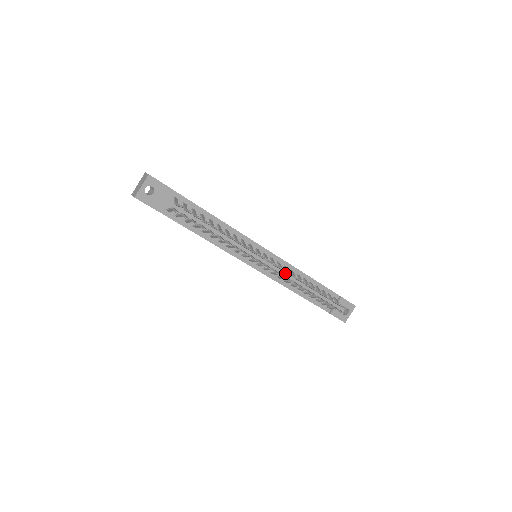
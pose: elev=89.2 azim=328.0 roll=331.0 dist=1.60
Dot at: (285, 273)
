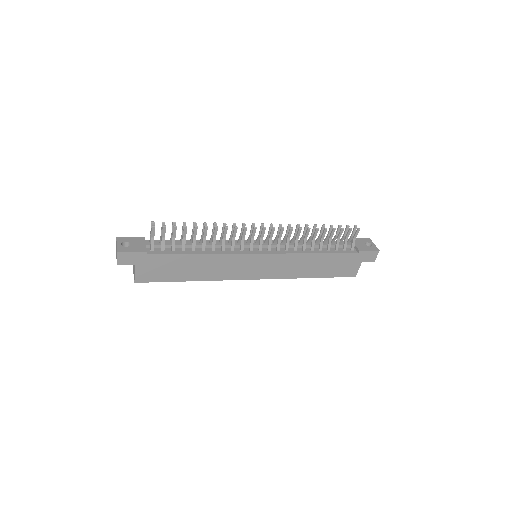
Dot at: occluded
